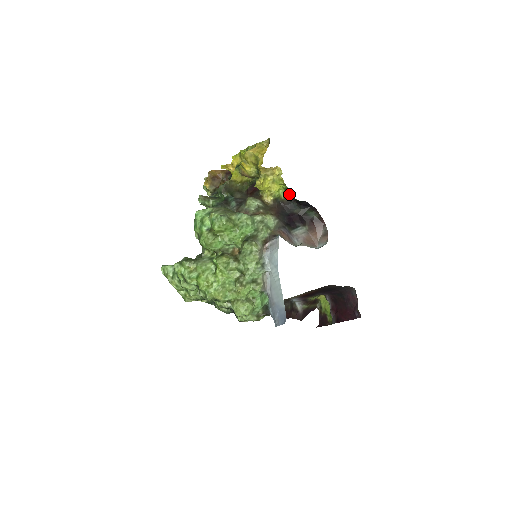
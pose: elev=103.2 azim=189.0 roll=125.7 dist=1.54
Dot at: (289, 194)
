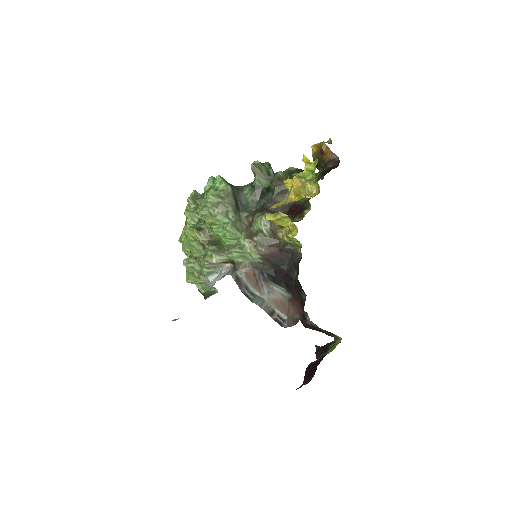
Dot at: occluded
